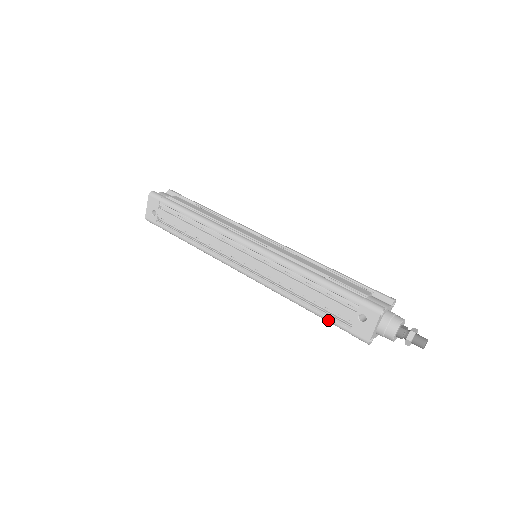
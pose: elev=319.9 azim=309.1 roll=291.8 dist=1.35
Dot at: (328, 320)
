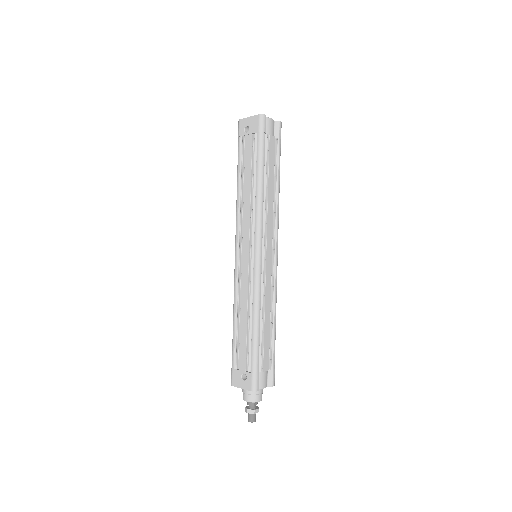
Dot at: (233, 348)
